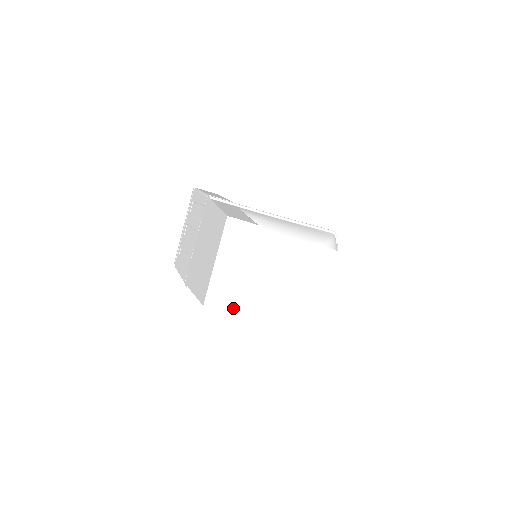
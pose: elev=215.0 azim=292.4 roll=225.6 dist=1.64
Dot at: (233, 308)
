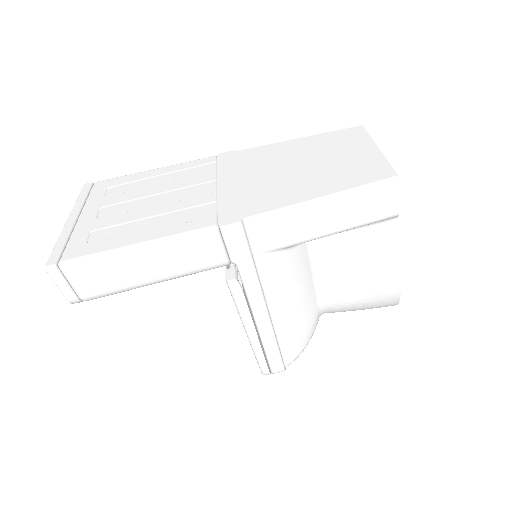
Dot at: (398, 209)
